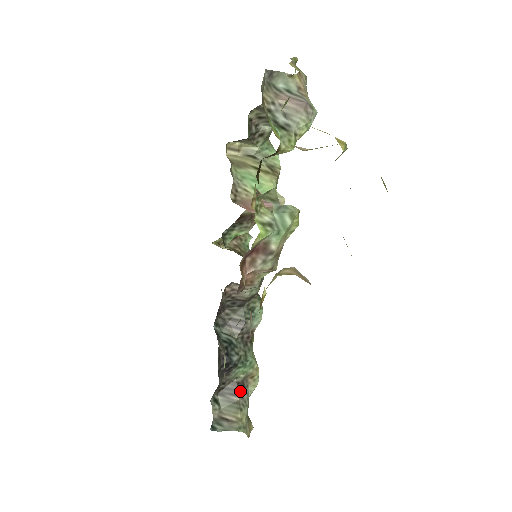
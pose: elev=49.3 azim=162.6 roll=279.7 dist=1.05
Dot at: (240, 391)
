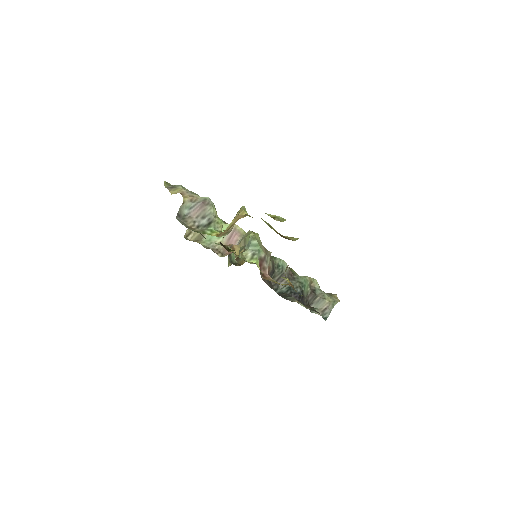
Dot at: (315, 294)
